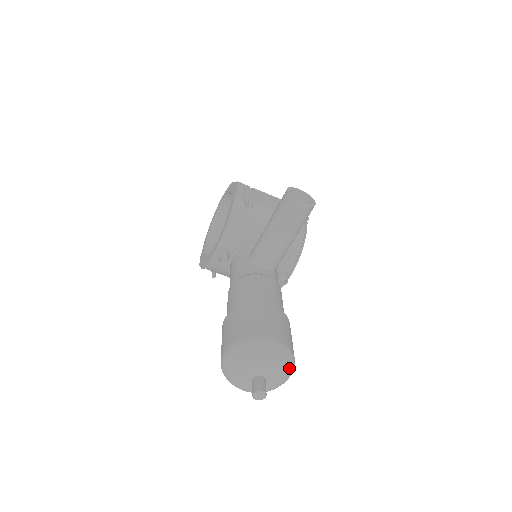
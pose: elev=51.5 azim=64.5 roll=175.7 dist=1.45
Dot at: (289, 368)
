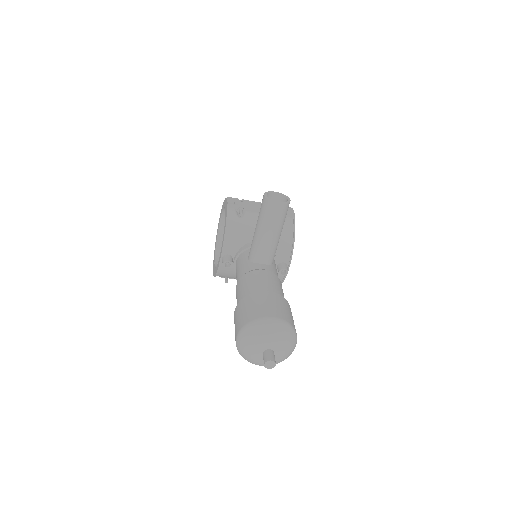
Dot at: (291, 339)
